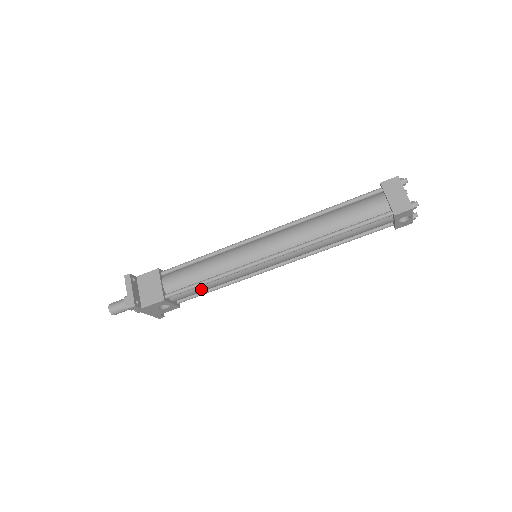
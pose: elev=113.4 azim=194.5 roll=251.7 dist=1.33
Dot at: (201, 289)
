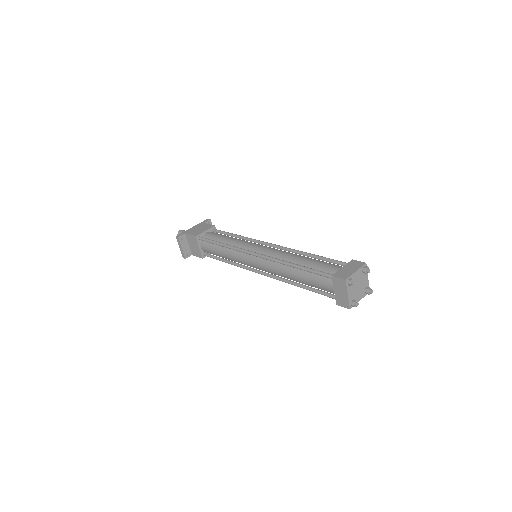
Dot at: occluded
